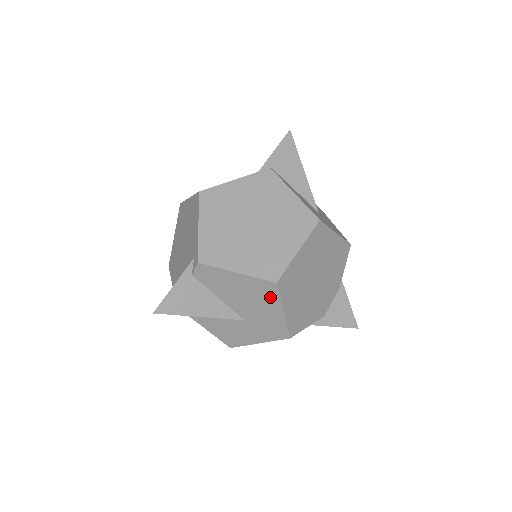
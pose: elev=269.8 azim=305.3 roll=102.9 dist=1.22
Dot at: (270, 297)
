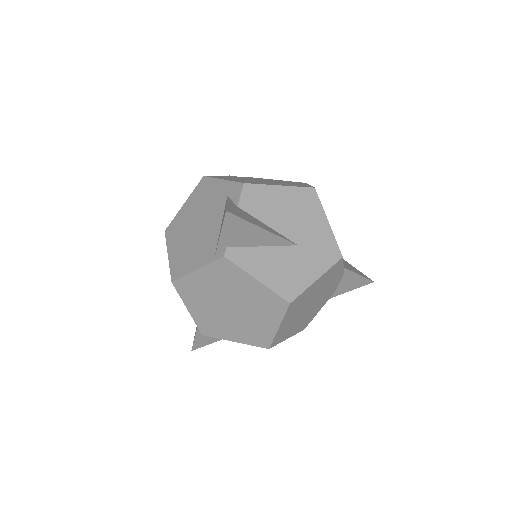
Dot at: occluded
